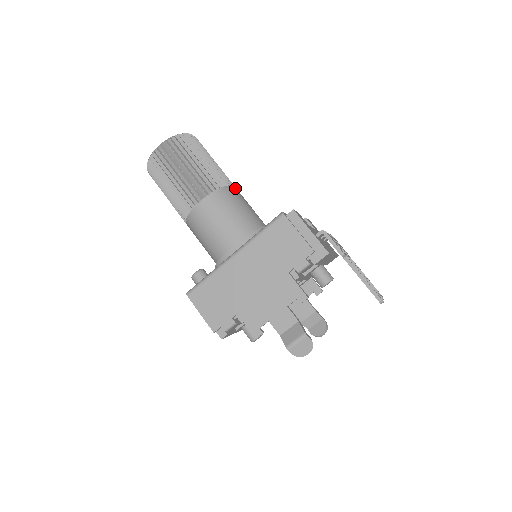
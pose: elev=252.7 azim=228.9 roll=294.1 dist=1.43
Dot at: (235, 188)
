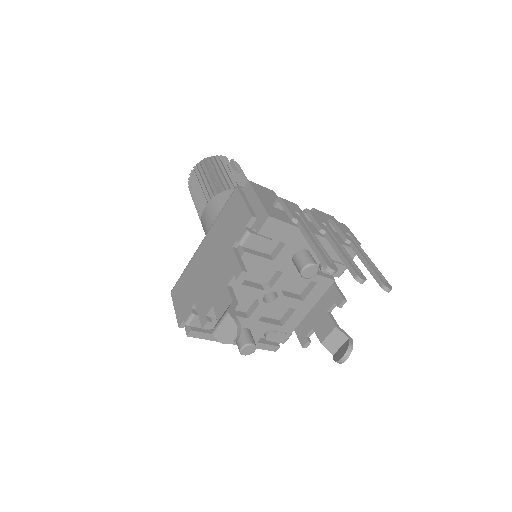
Dot at: occluded
